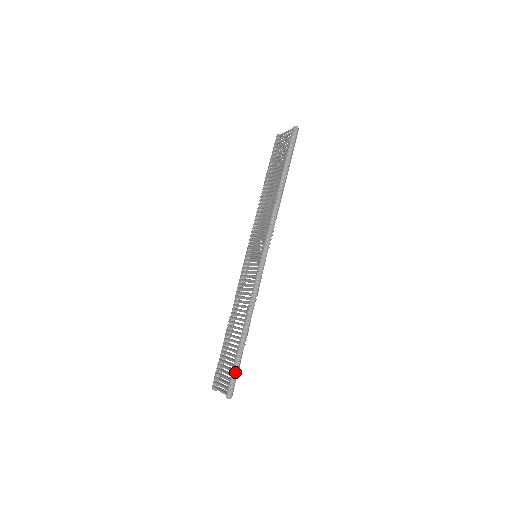
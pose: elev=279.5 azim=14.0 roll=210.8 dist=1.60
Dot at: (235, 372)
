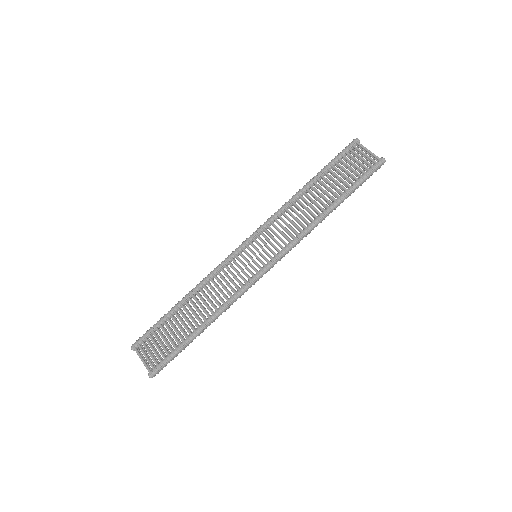
Dot at: (172, 359)
